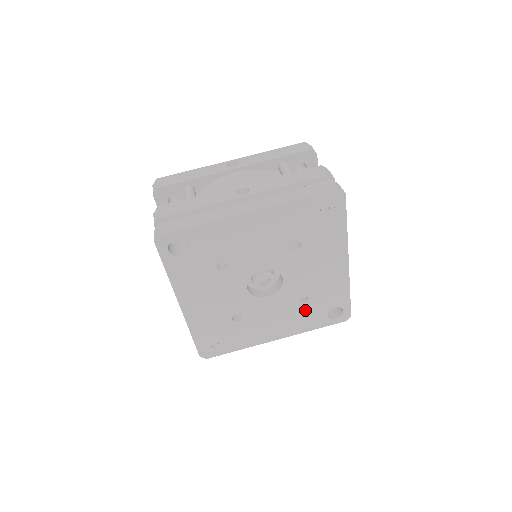
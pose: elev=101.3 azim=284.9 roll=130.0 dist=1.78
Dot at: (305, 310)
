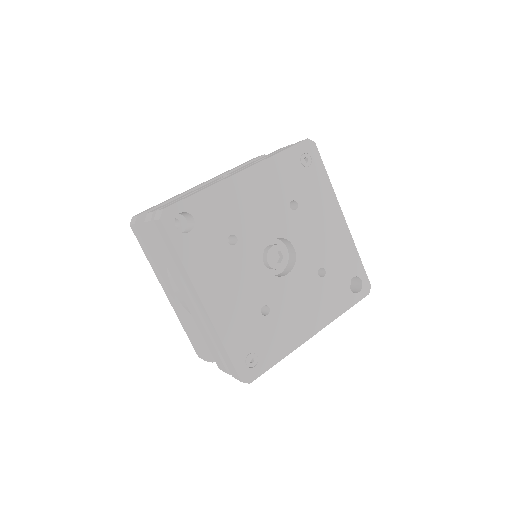
Dot at: (327, 286)
